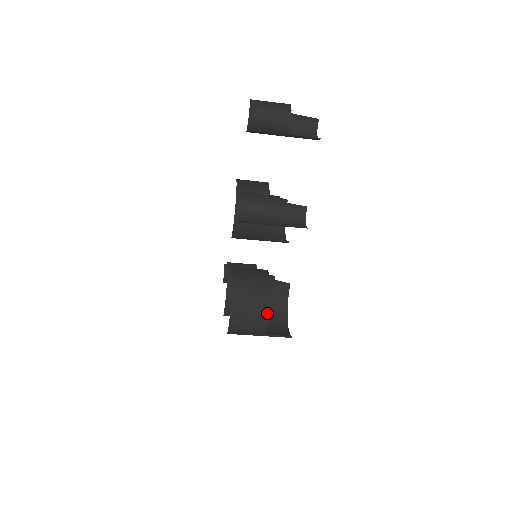
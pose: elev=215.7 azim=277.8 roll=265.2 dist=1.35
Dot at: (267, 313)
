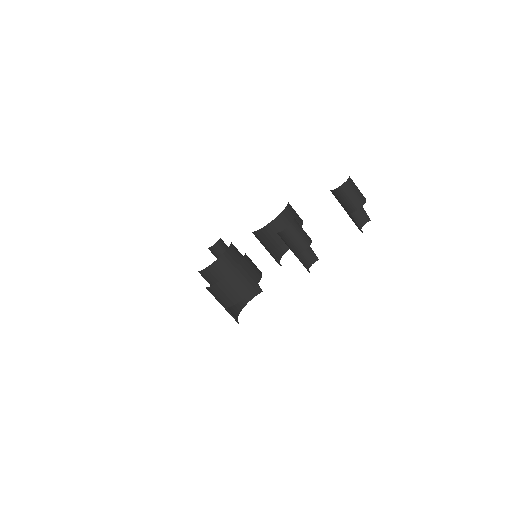
Dot at: (243, 298)
